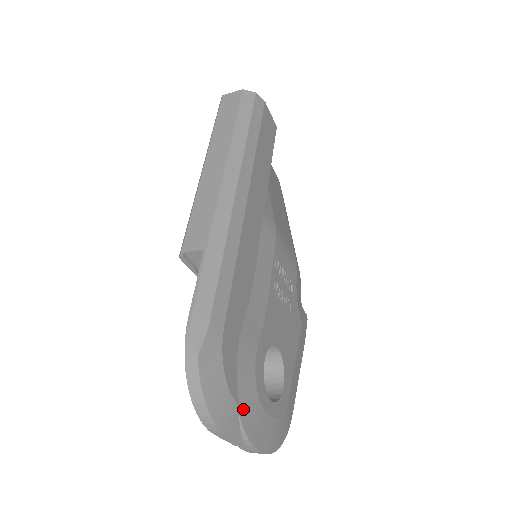
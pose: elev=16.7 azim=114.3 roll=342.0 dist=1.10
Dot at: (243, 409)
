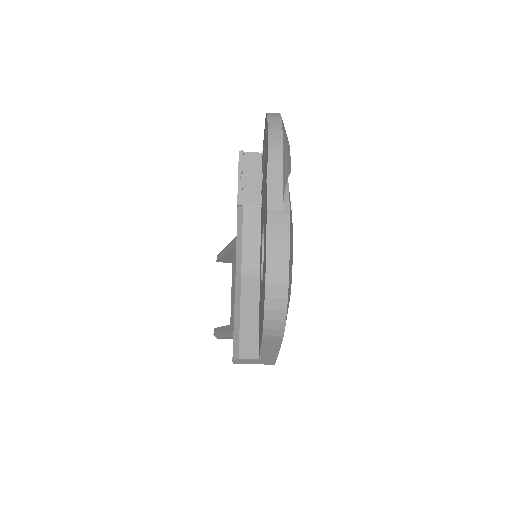
Dot at: occluded
